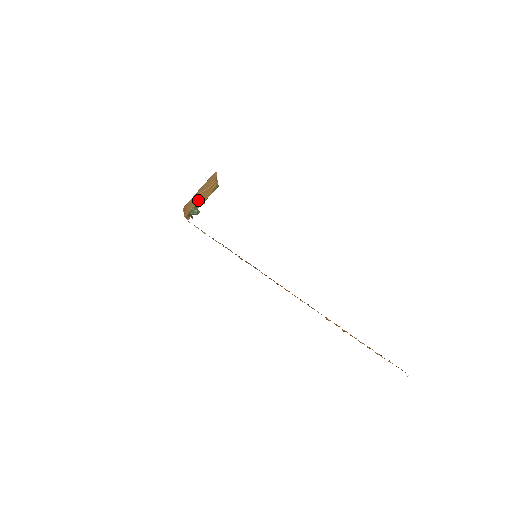
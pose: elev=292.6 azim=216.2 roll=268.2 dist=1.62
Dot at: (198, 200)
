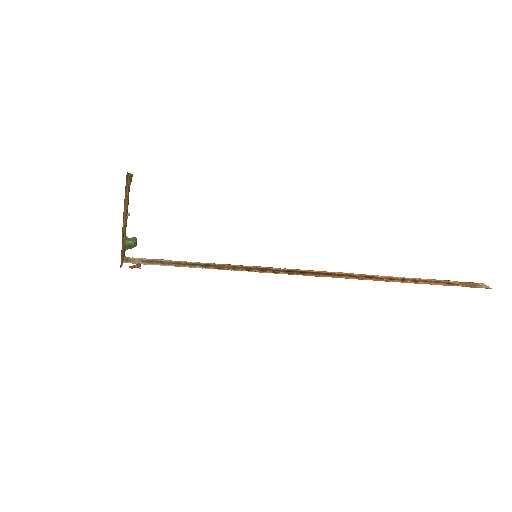
Dot at: occluded
